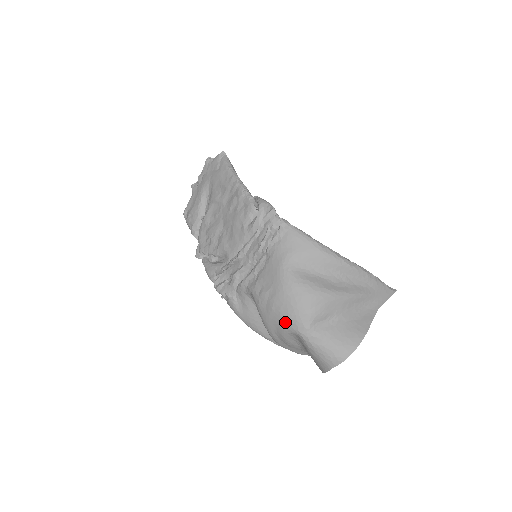
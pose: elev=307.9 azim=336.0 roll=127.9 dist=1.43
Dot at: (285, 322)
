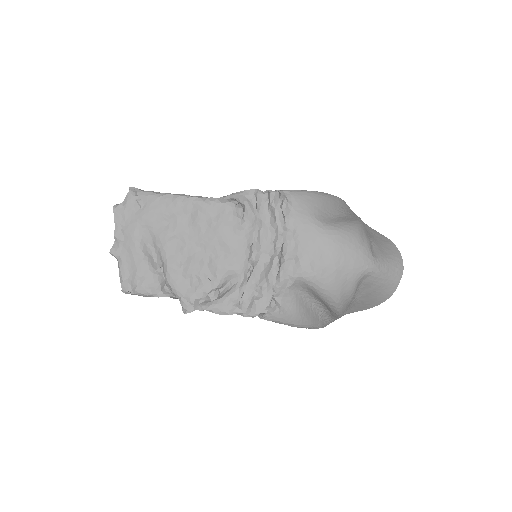
Dot at: (354, 271)
